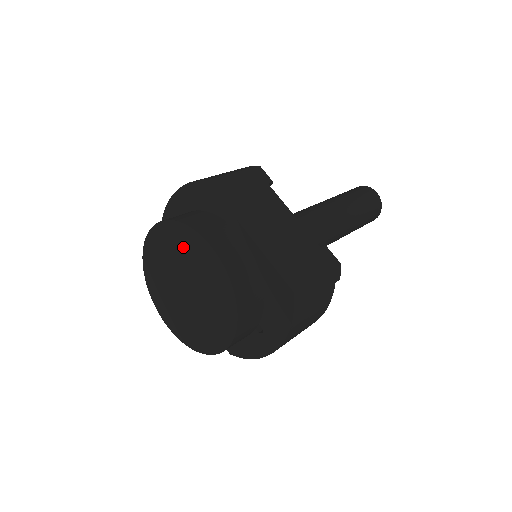
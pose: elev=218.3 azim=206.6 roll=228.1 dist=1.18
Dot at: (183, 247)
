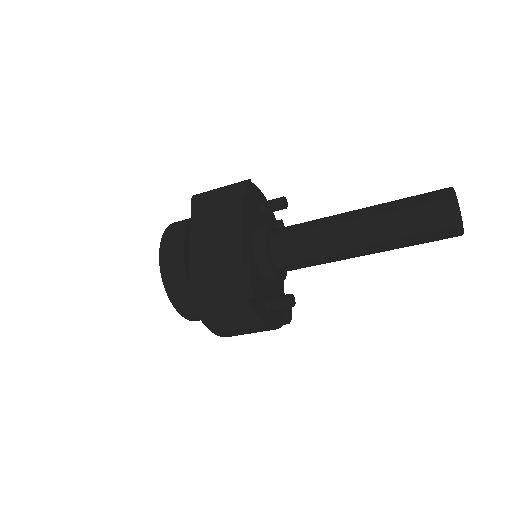
Dot at: occluded
